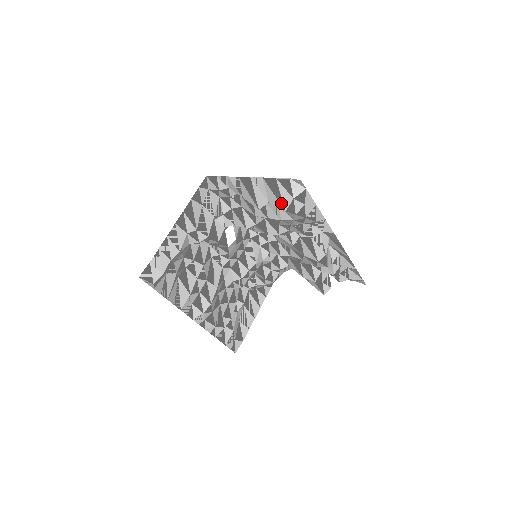
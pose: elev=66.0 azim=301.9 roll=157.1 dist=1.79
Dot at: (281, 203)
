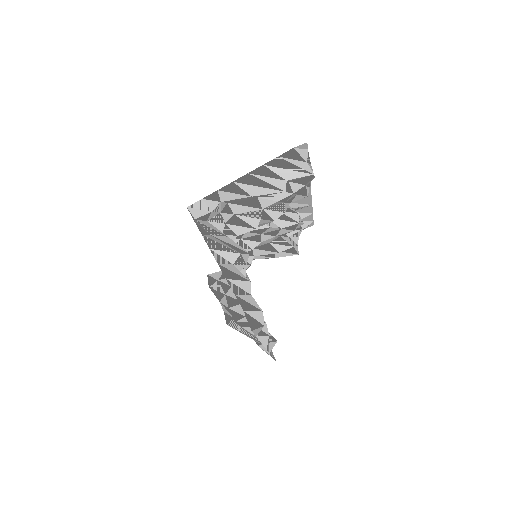
Dot at: (304, 171)
